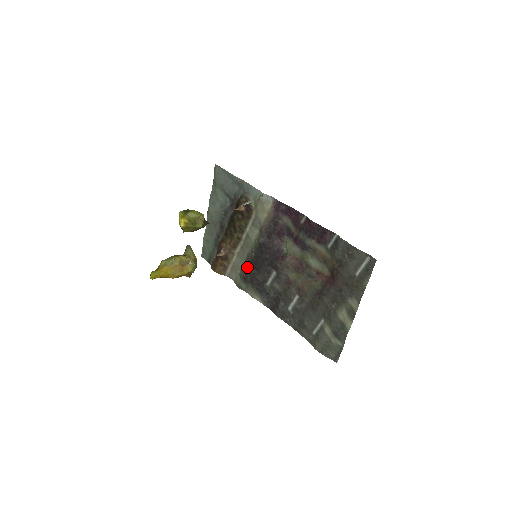
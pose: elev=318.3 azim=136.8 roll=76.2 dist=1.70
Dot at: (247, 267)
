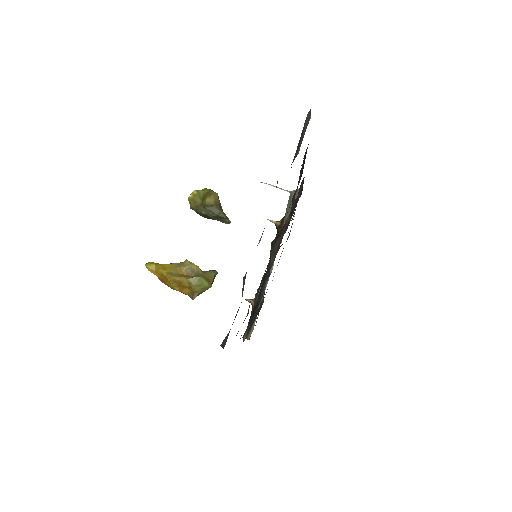
Dot at: occluded
